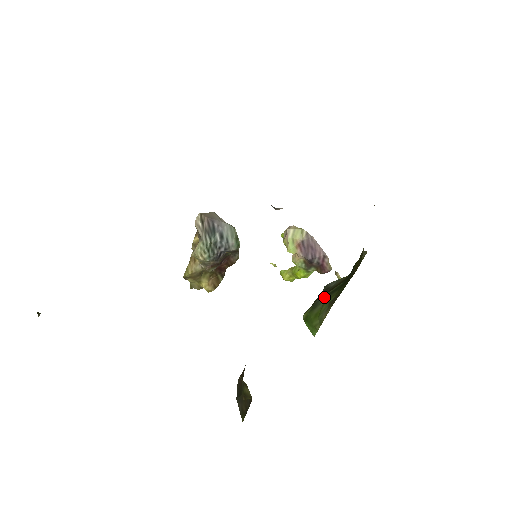
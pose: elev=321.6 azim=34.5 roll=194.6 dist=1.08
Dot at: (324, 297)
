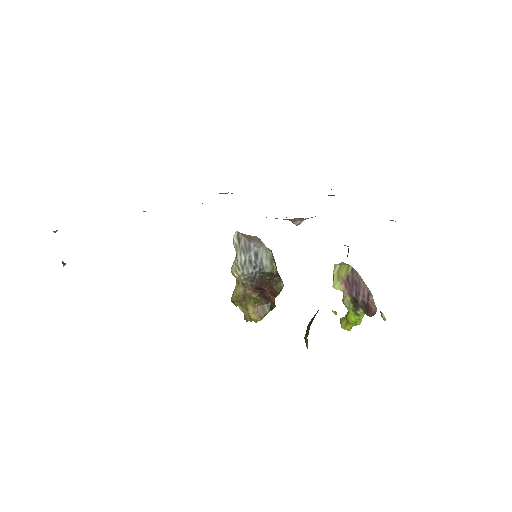
Dot at: occluded
